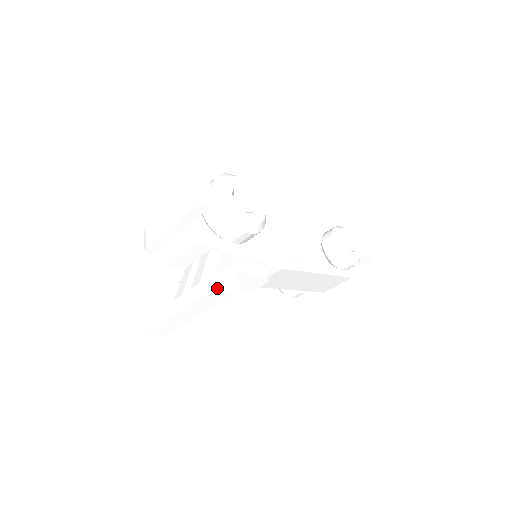
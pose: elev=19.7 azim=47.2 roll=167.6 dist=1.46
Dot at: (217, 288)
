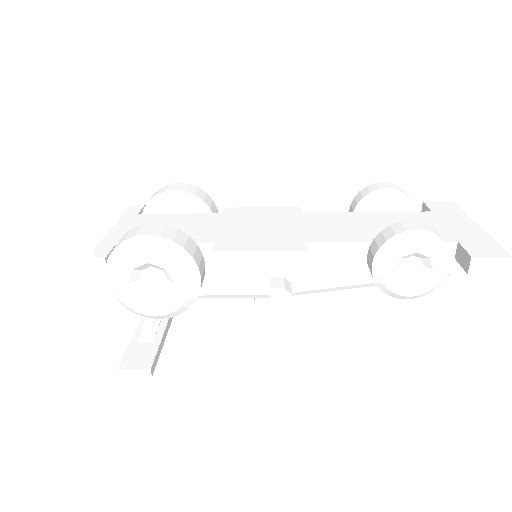
Dot at: (122, 381)
